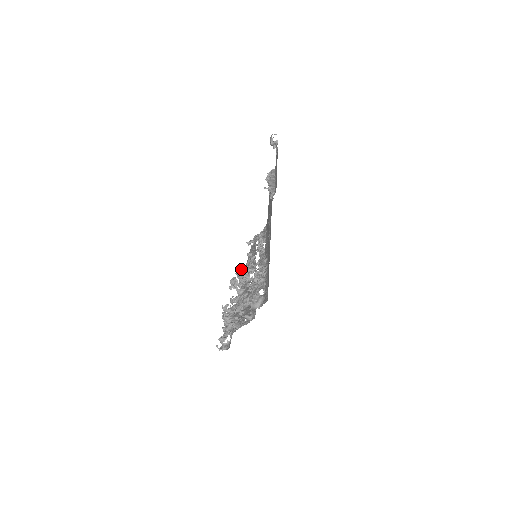
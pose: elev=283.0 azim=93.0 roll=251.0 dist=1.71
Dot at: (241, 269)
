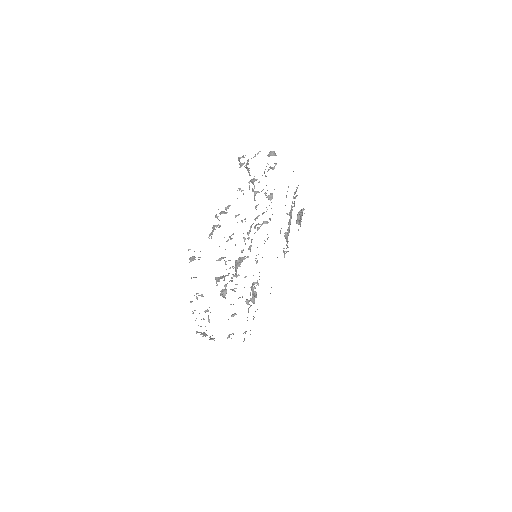
Dot at: occluded
